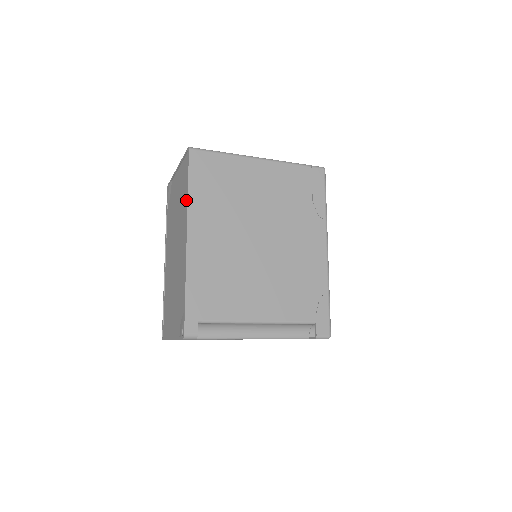
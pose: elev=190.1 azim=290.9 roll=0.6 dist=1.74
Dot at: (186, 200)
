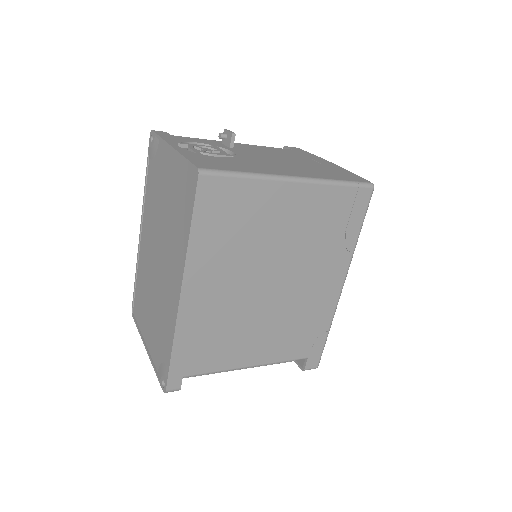
Dot at: (184, 238)
